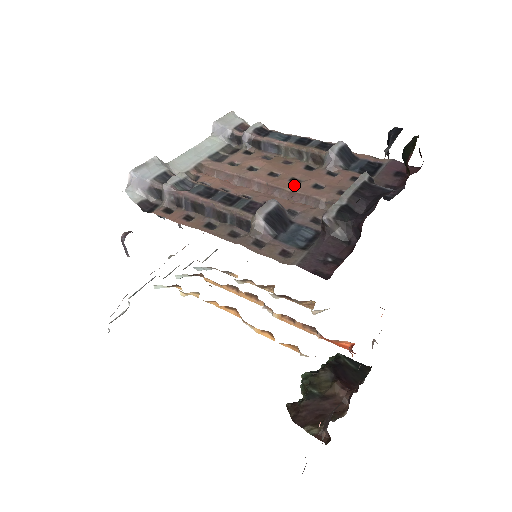
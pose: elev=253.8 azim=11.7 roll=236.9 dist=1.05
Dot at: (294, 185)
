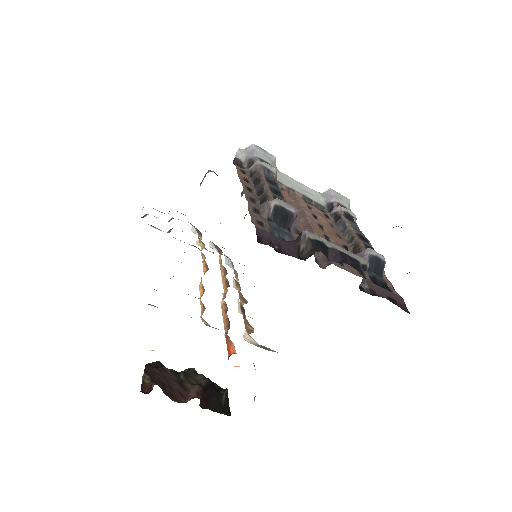
Dot at: (323, 237)
